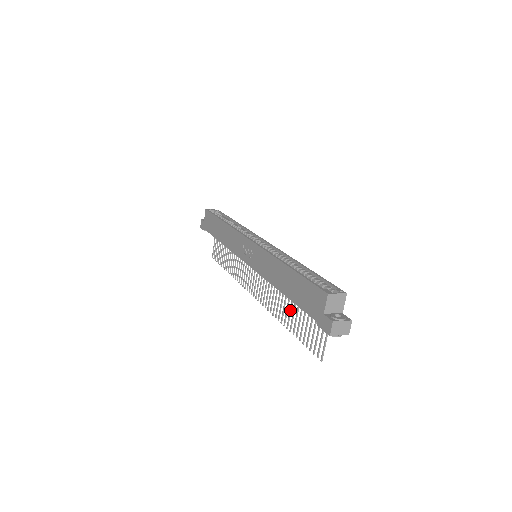
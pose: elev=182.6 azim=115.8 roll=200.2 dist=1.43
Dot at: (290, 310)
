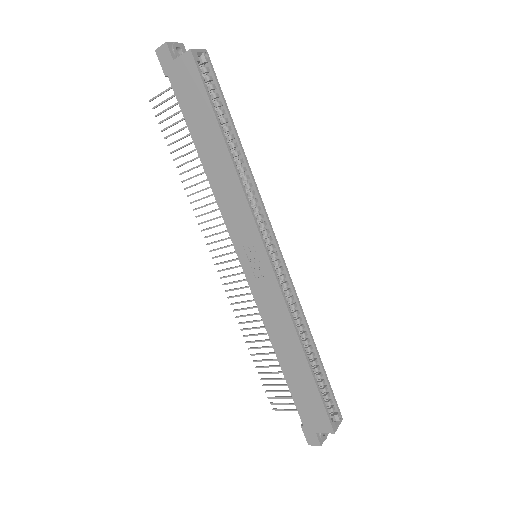
Dot at: occluded
